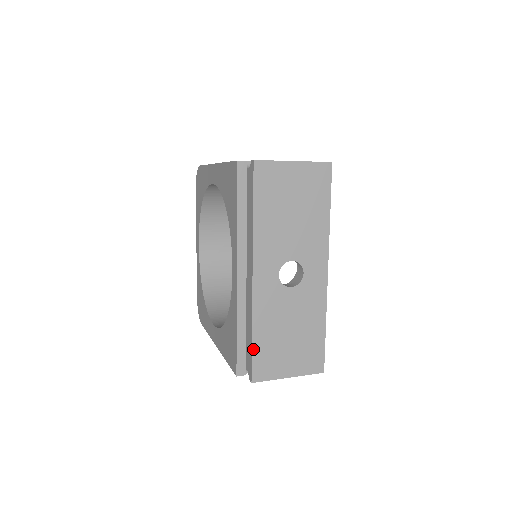
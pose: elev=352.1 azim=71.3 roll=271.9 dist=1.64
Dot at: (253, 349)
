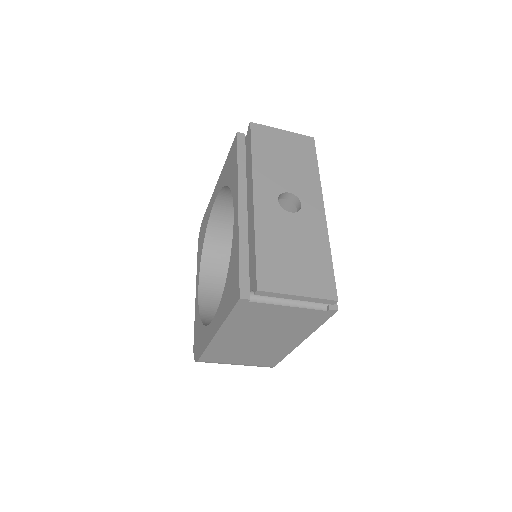
Dot at: (257, 257)
